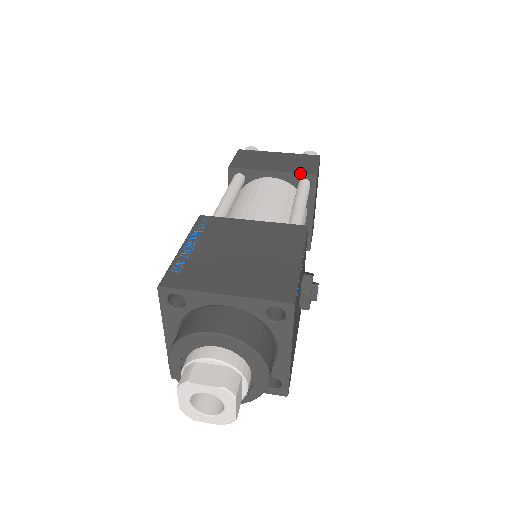
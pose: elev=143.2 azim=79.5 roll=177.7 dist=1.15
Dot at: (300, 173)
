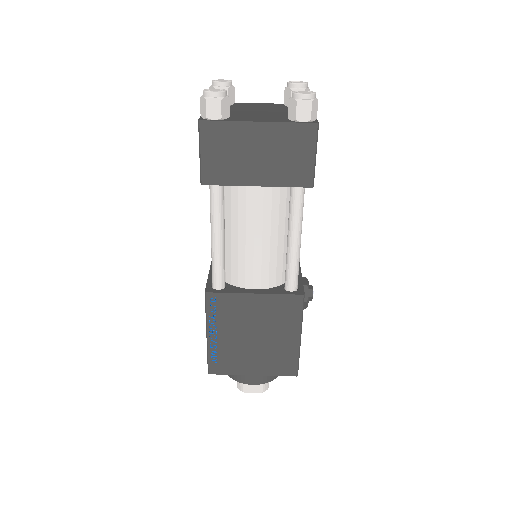
Dot at: occluded
